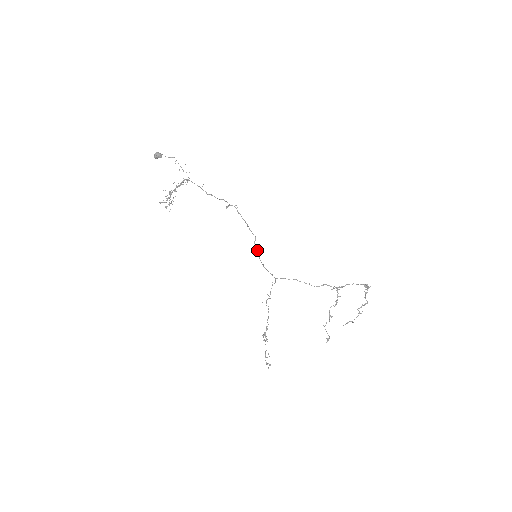
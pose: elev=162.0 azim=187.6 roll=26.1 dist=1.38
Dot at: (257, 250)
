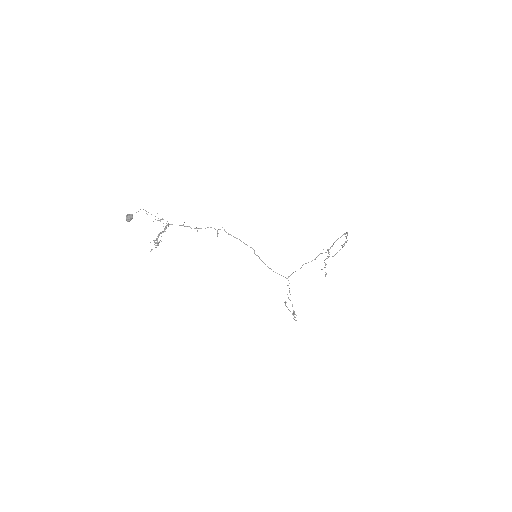
Dot at: (259, 258)
